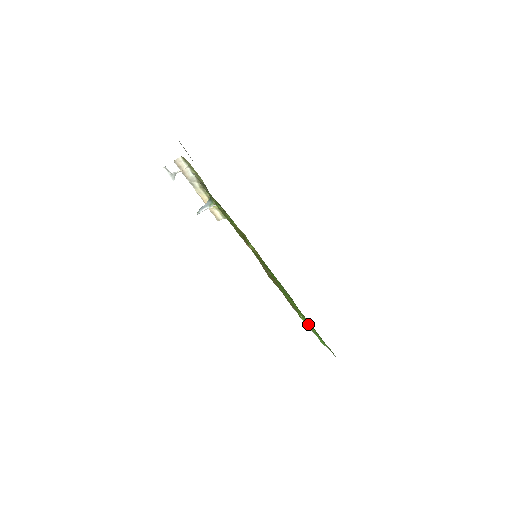
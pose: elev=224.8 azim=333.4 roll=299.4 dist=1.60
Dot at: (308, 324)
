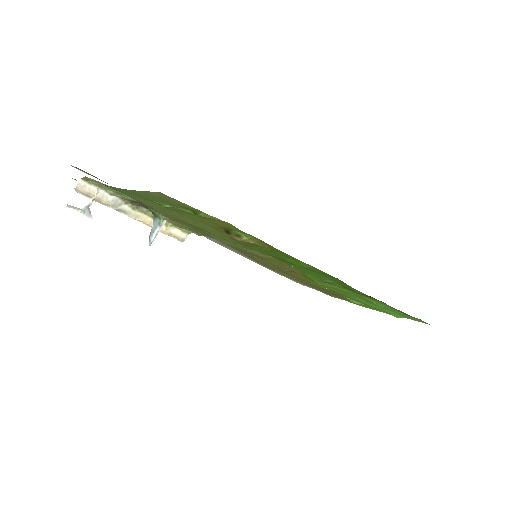
Dot at: (367, 303)
